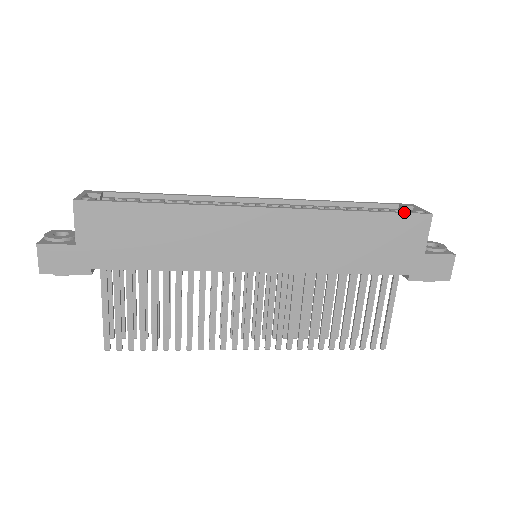
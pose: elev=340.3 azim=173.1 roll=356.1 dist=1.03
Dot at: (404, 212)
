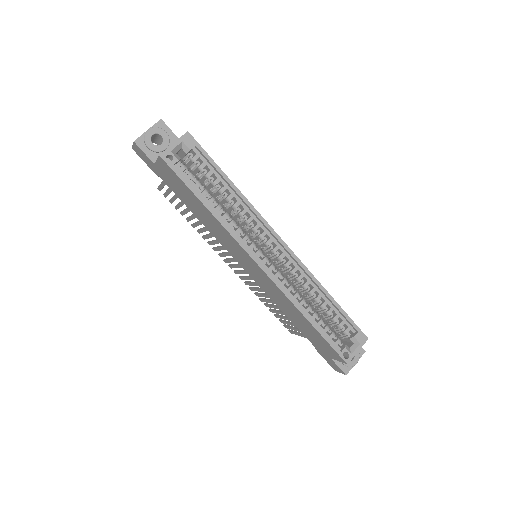
Dot at: (334, 347)
